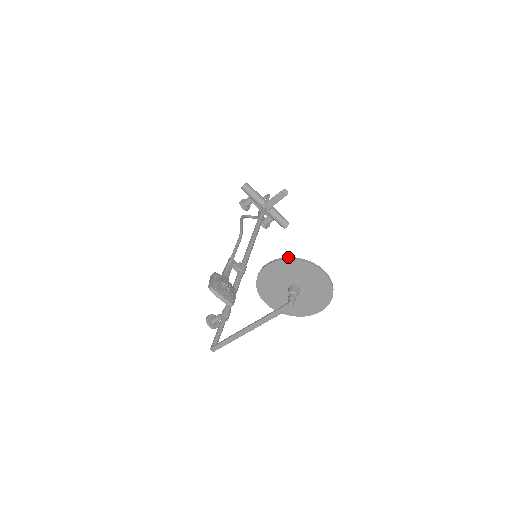
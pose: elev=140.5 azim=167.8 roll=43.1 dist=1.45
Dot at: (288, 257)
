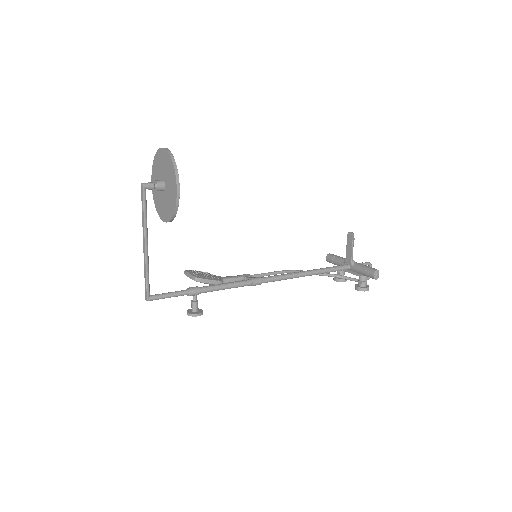
Dot at: occluded
